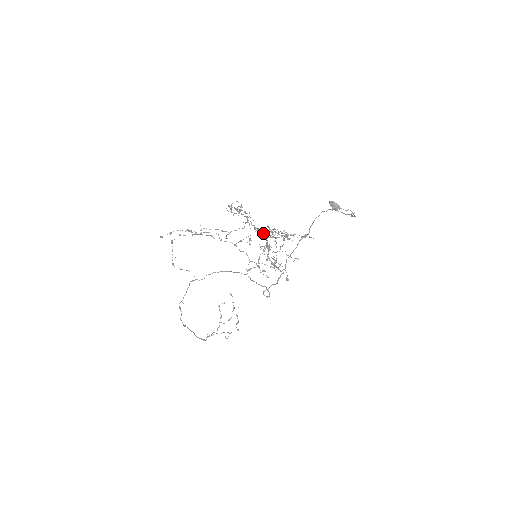
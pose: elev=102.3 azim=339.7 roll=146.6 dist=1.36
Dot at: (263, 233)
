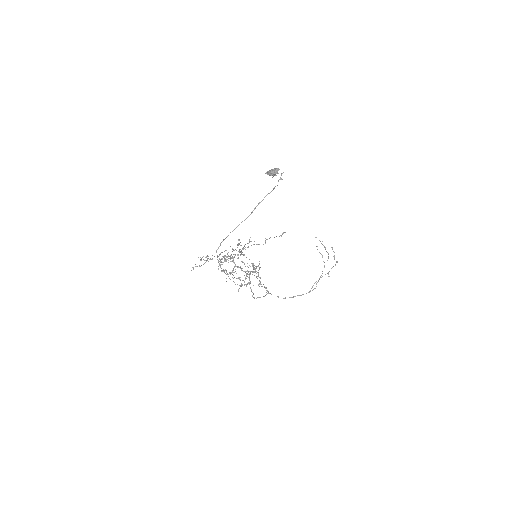
Dot at: occluded
